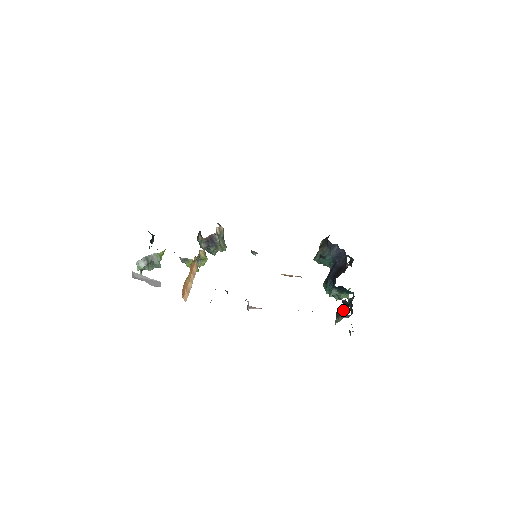
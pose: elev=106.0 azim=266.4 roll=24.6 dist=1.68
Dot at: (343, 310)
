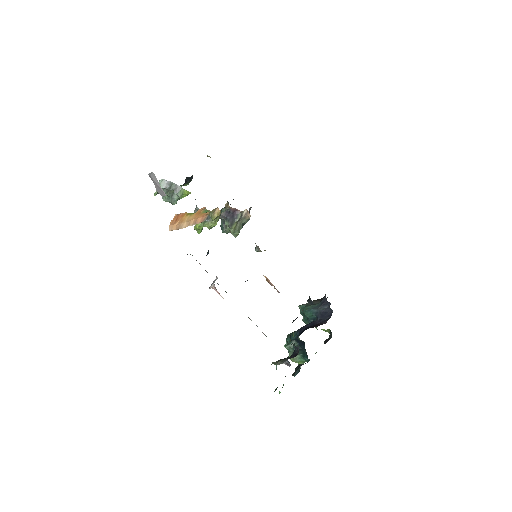
Dot at: (289, 358)
